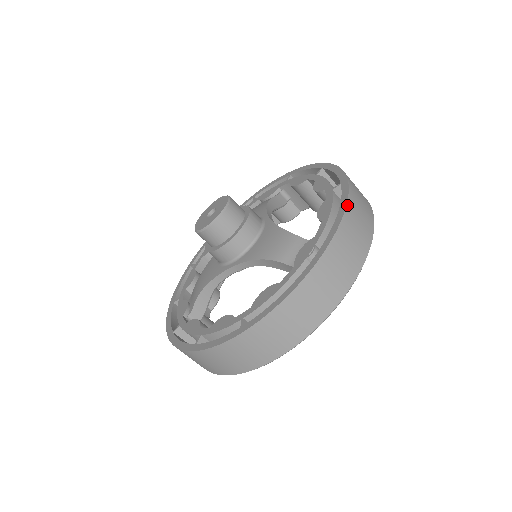
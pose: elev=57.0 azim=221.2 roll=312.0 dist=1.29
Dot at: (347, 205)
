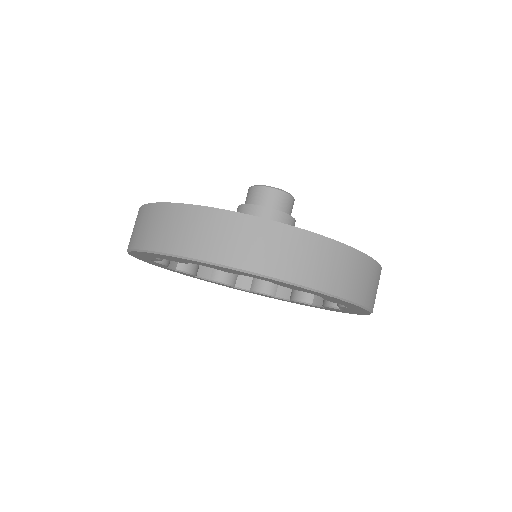
Dot at: (364, 254)
